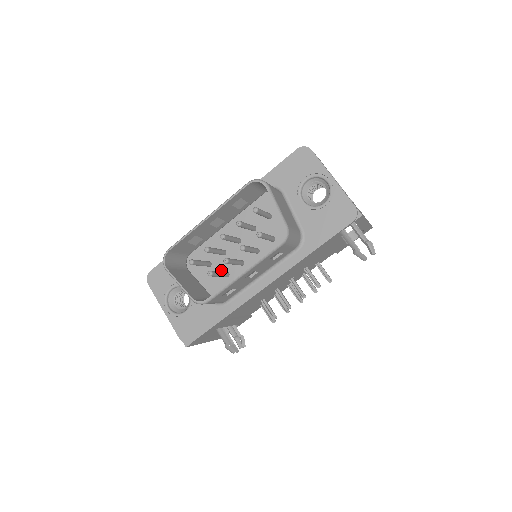
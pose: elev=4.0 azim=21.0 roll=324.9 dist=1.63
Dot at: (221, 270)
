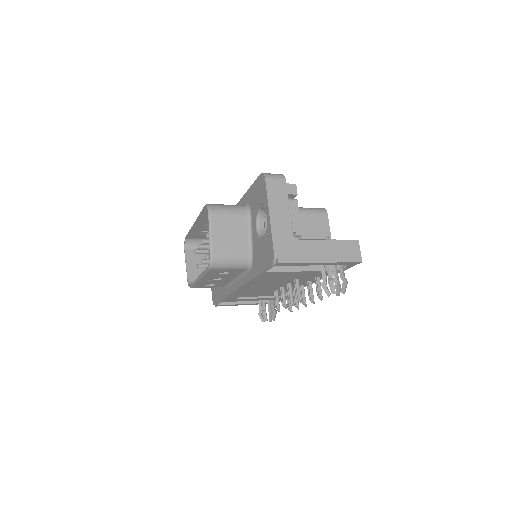
Dot at: occluded
